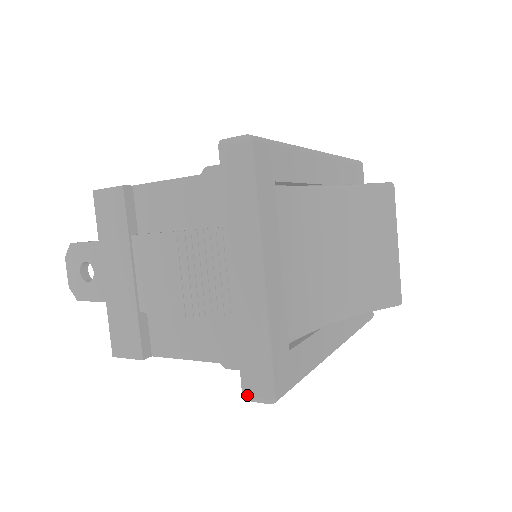
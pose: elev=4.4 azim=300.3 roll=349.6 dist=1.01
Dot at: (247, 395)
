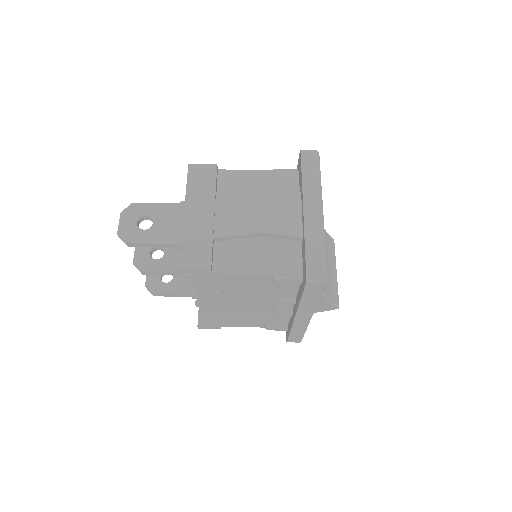
Dot at: (310, 276)
